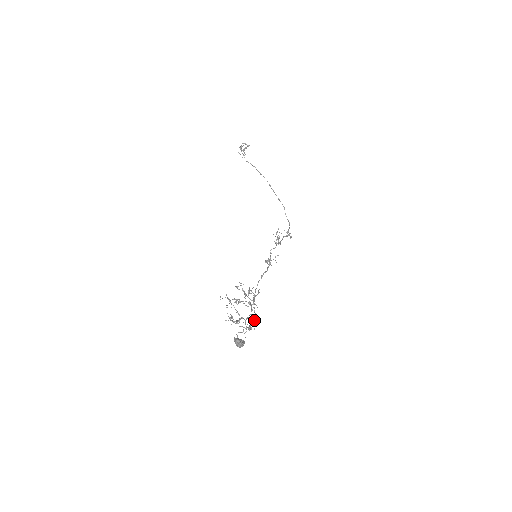
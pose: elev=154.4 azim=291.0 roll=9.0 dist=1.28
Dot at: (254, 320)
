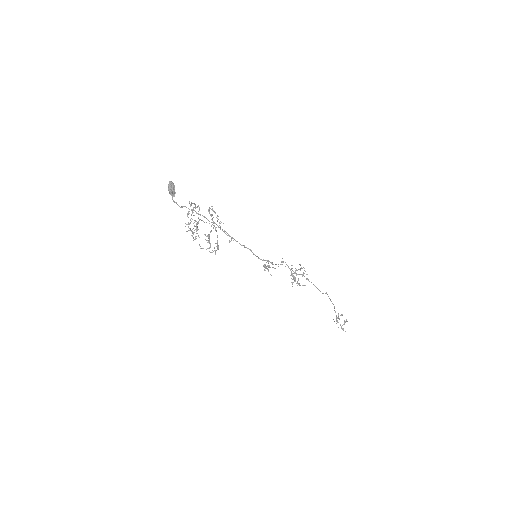
Dot at: (199, 209)
